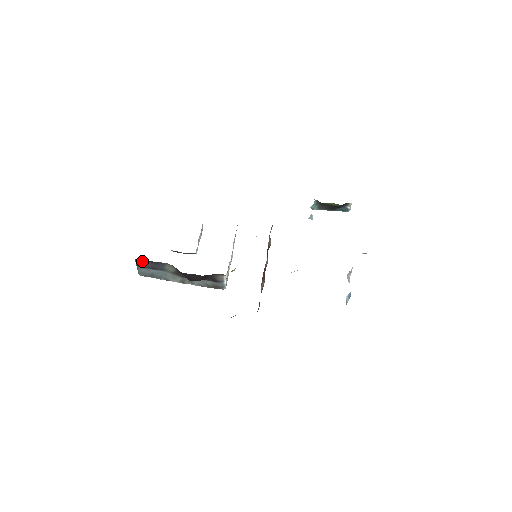
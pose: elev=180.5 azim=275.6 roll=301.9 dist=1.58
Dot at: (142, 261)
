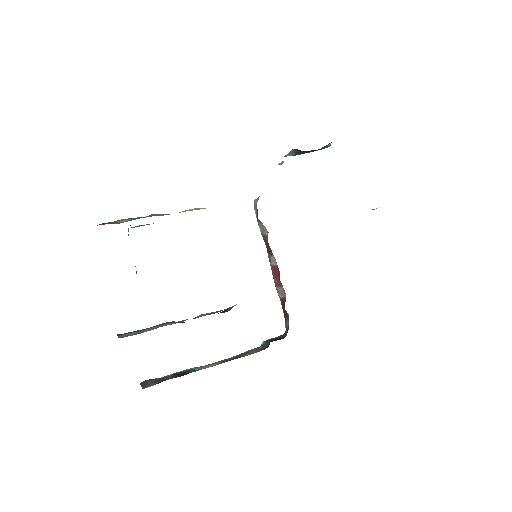
Dot at: (128, 332)
